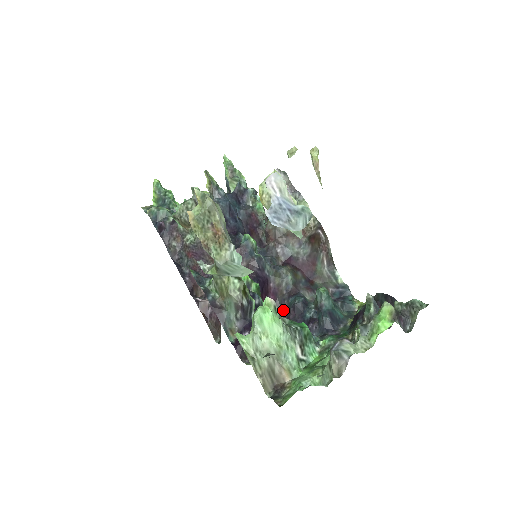
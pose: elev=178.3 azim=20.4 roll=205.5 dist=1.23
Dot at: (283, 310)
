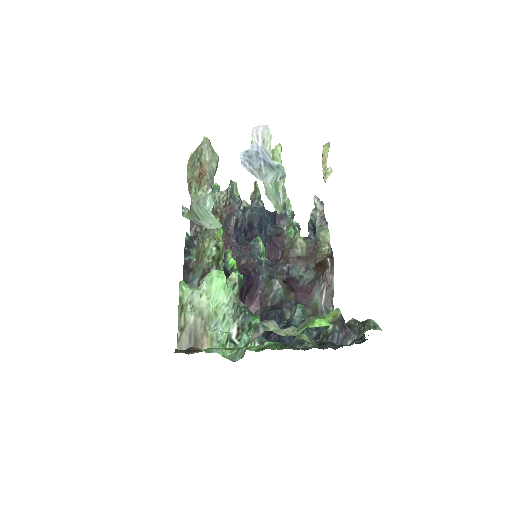
Dot at: occluded
